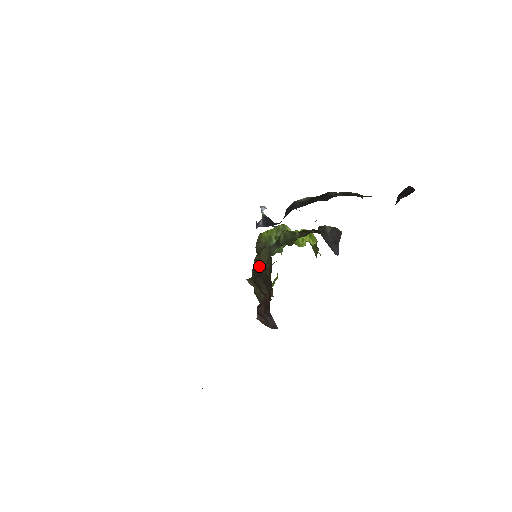
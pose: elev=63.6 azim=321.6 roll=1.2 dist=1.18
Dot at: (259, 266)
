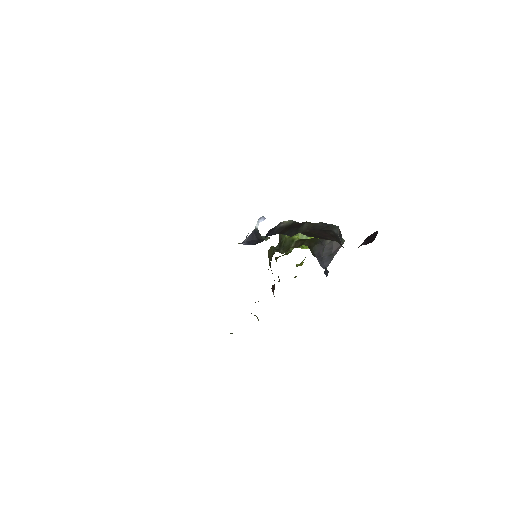
Dot at: occluded
